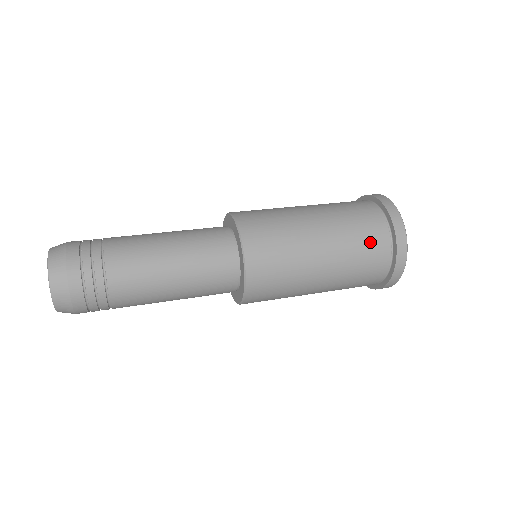
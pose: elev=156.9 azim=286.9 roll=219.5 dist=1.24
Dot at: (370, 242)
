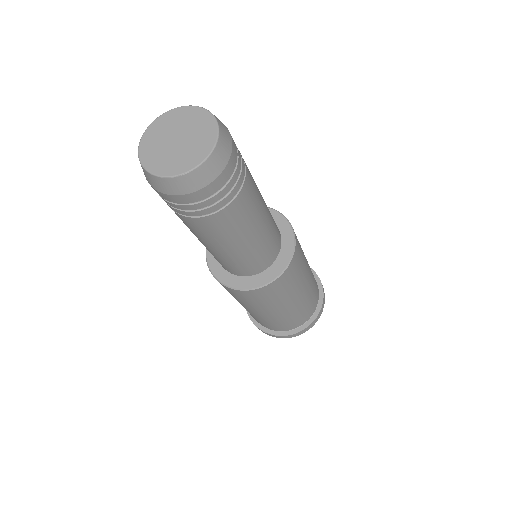
Dot at: occluded
